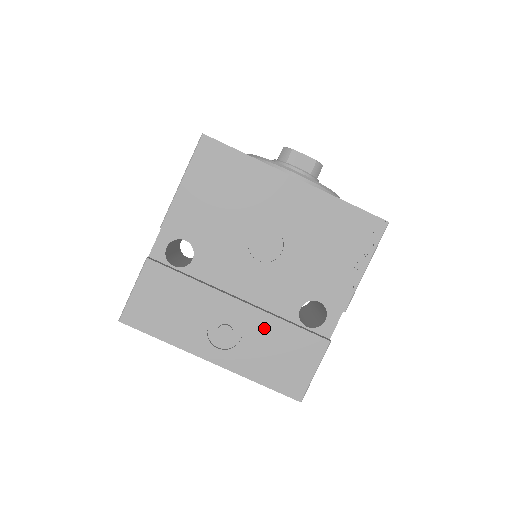
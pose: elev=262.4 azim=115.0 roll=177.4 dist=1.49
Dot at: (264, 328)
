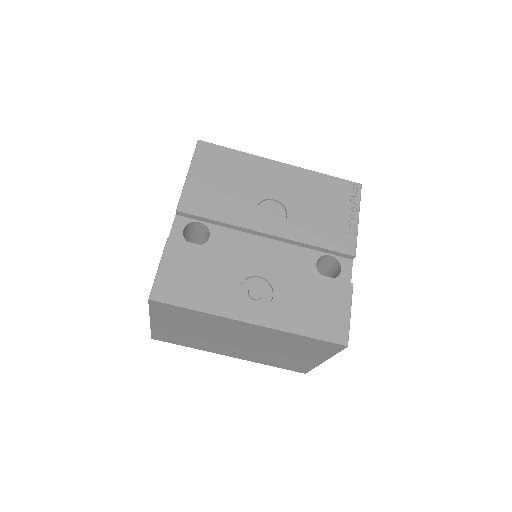
Dot at: (291, 282)
